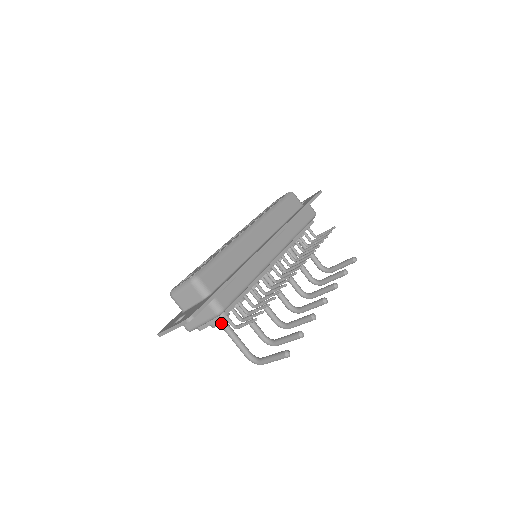
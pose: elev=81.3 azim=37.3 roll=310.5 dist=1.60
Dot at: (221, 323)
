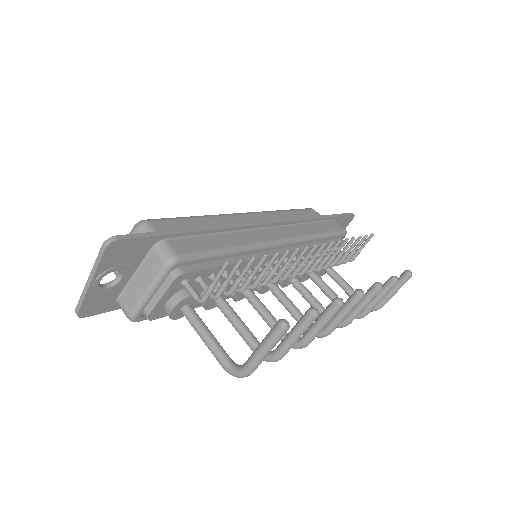
Dot at: (184, 308)
